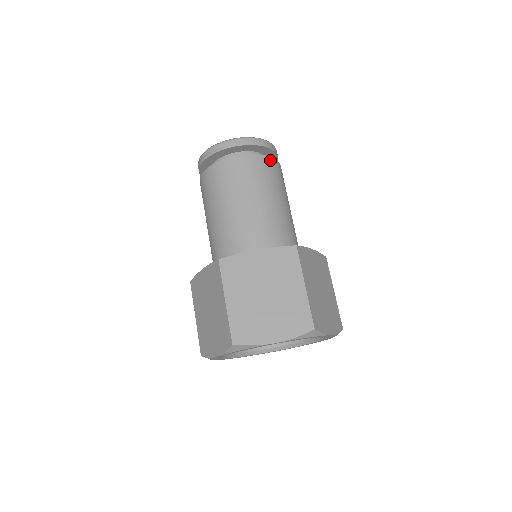
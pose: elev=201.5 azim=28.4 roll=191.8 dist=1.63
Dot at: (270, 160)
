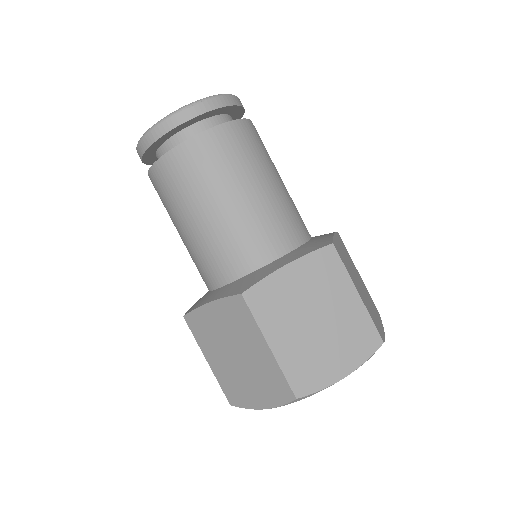
Dot at: (247, 124)
